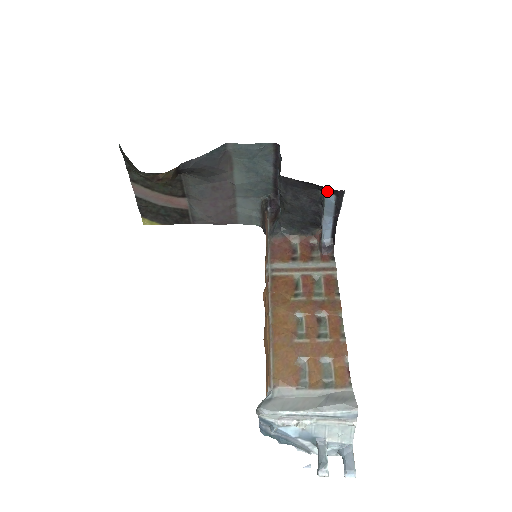
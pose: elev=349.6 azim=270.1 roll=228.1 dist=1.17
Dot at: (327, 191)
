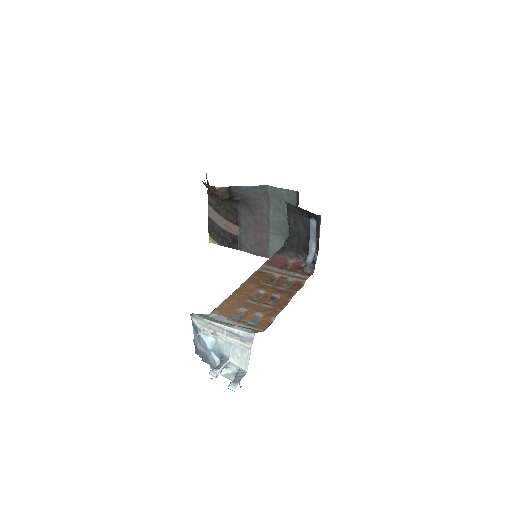
Dot at: (312, 217)
